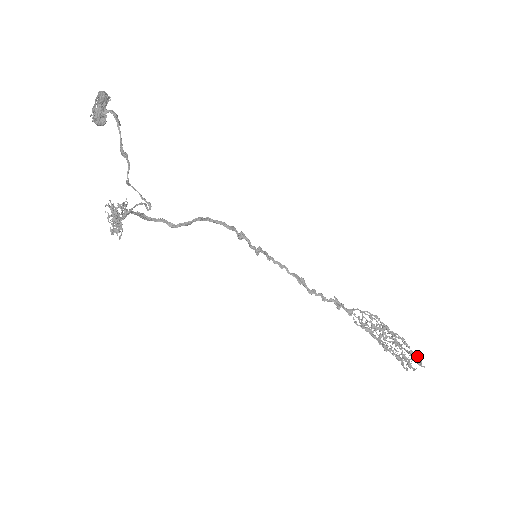
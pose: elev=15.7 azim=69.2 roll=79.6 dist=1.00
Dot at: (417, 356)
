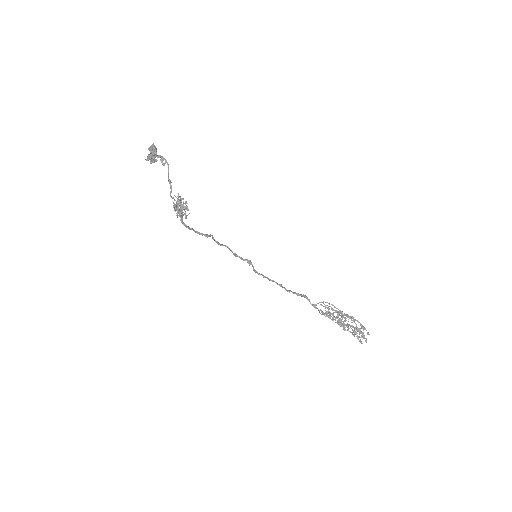
Dot at: (365, 328)
